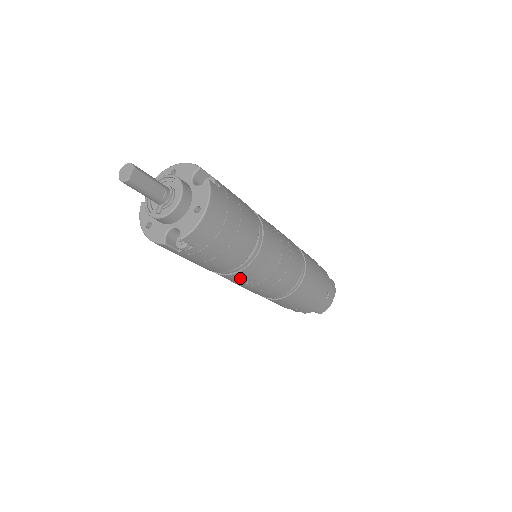
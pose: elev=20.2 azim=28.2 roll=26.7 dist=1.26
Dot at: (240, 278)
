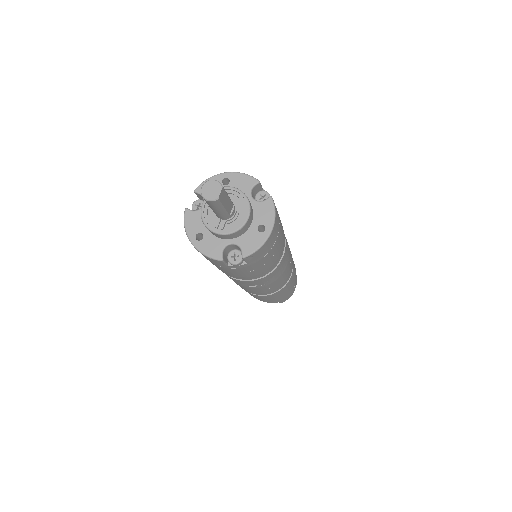
Dot at: (254, 283)
